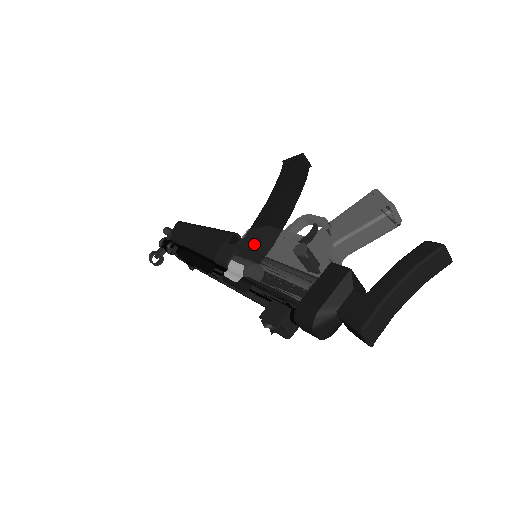
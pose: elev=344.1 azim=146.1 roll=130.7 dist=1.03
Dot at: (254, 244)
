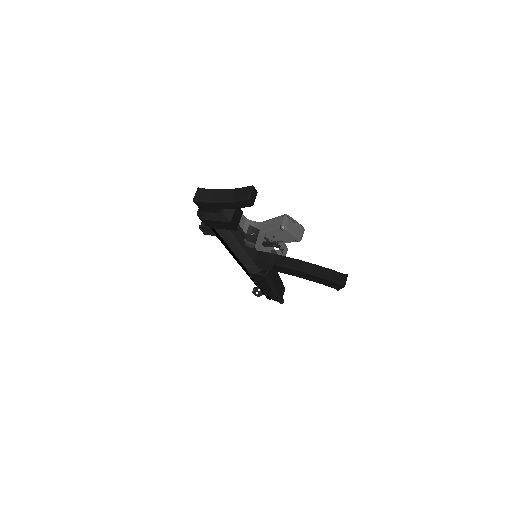
Dot at: occluded
